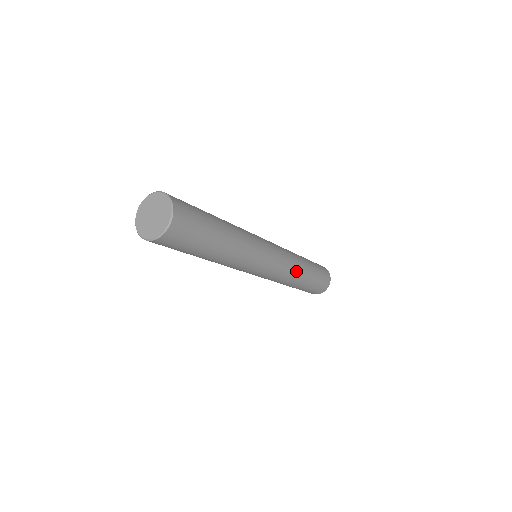
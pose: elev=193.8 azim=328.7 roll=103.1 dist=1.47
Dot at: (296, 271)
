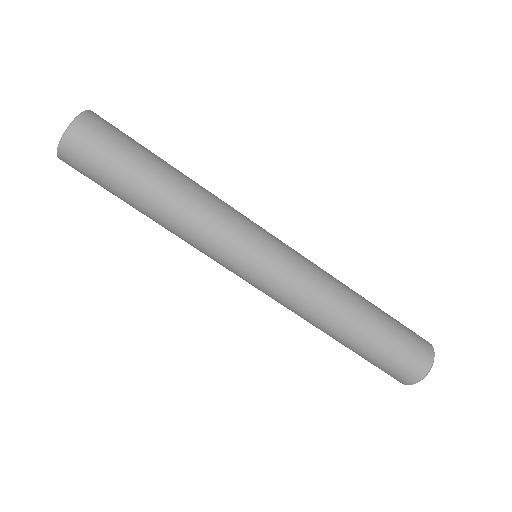
Dot at: (330, 296)
